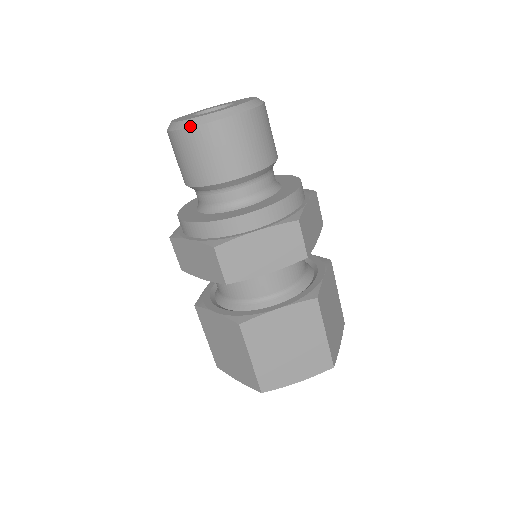
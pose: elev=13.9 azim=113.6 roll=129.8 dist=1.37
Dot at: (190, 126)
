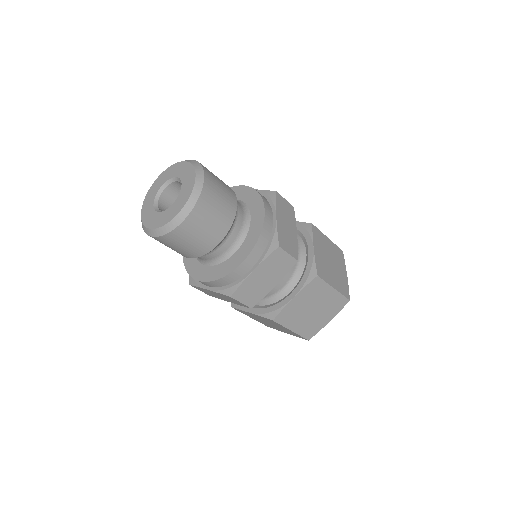
Dot at: (164, 234)
